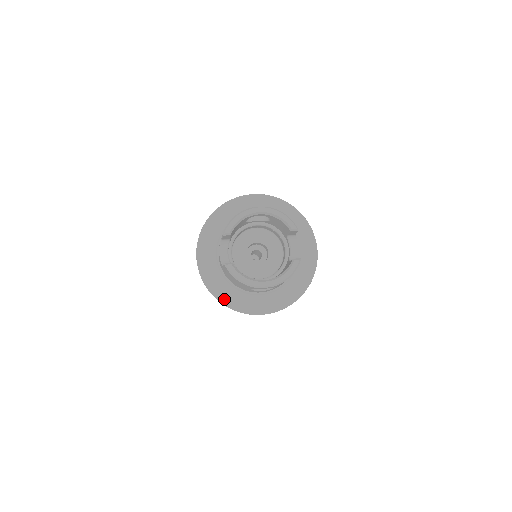
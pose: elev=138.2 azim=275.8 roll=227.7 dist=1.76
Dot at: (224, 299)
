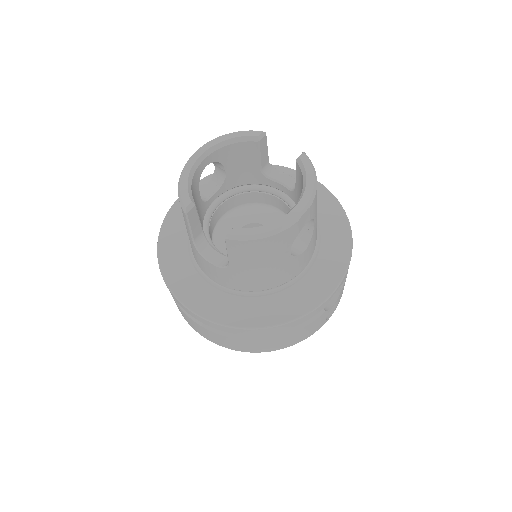
Dot at: (274, 318)
